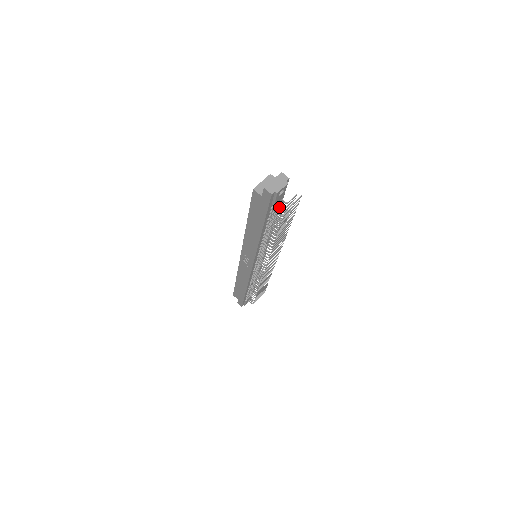
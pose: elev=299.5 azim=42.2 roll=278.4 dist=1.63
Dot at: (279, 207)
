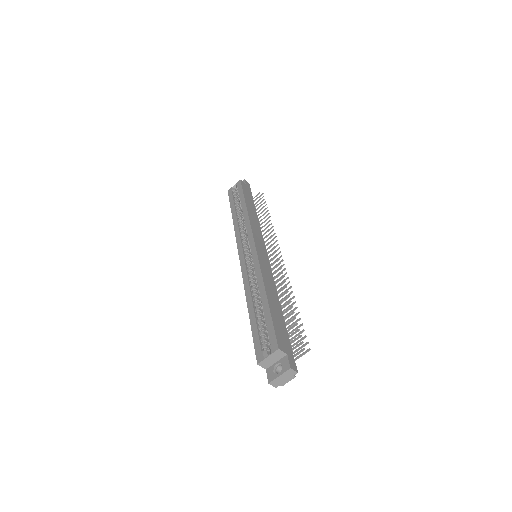
Dot at: occluded
